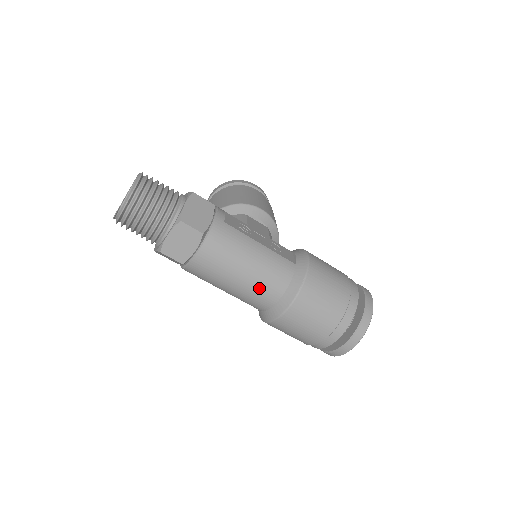
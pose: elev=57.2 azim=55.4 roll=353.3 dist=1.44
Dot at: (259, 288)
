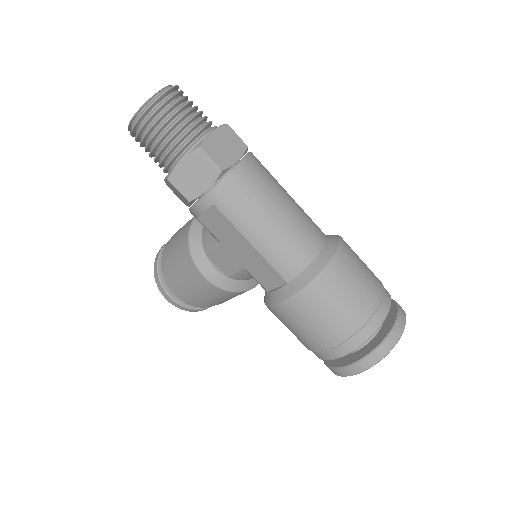
Dot at: (301, 228)
